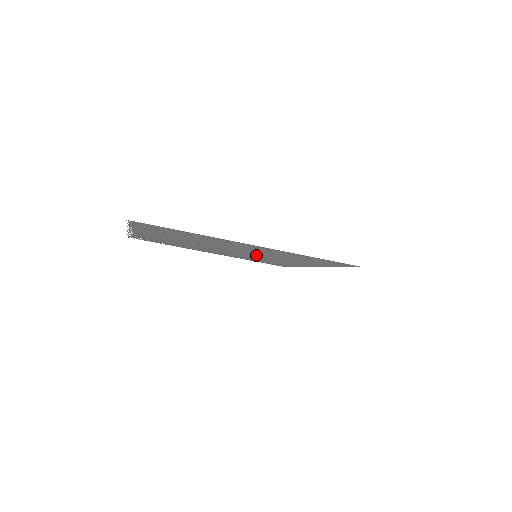
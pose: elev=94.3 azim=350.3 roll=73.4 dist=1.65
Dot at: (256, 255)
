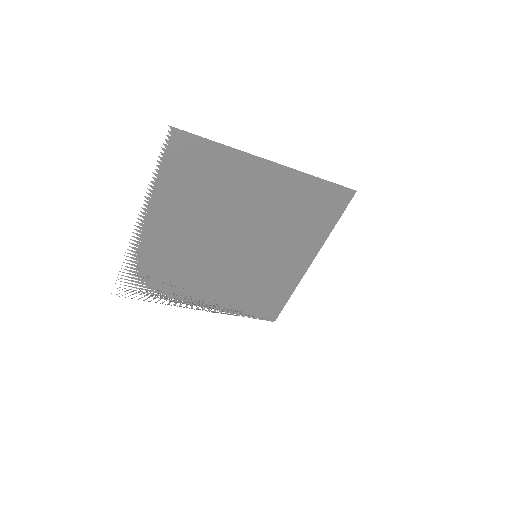
Dot at: (257, 249)
